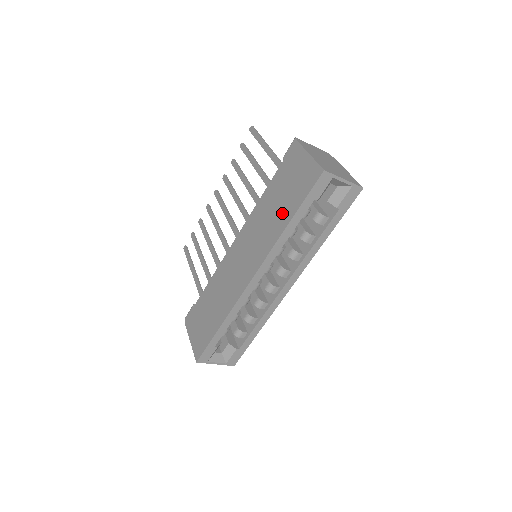
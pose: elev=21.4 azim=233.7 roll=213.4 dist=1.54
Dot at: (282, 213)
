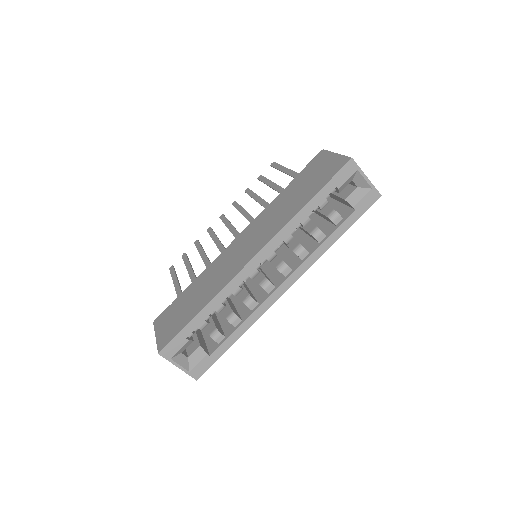
Dot at: (300, 199)
